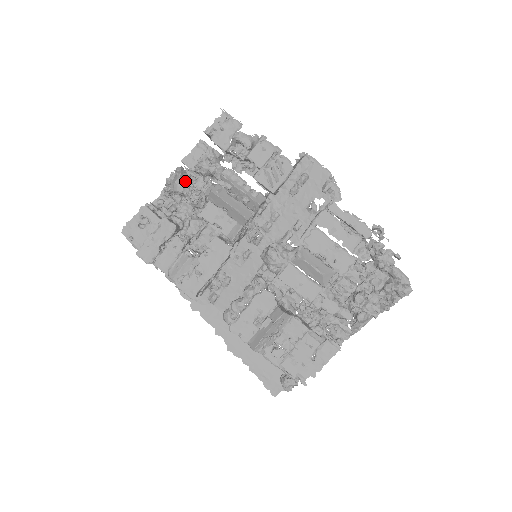
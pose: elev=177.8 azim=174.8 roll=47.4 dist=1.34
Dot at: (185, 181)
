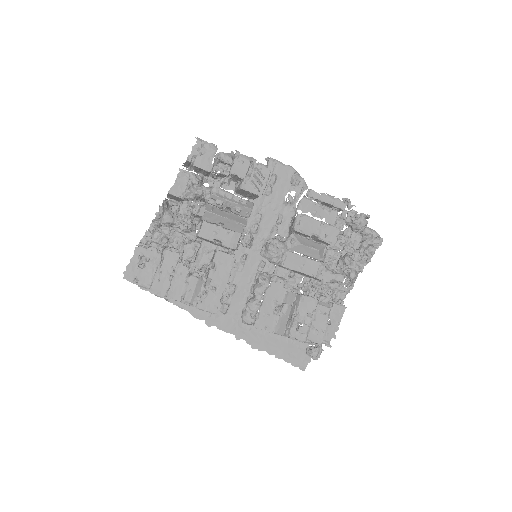
Dot at: (170, 211)
